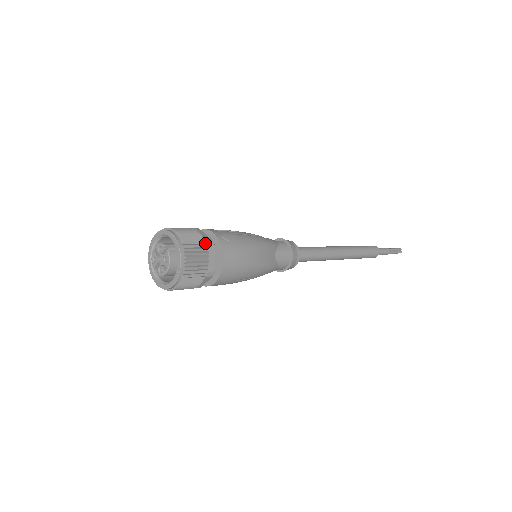
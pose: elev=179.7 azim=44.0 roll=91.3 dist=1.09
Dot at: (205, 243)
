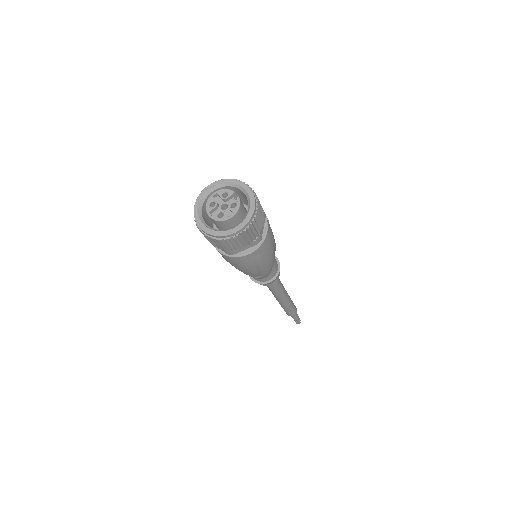
Dot at: occluded
